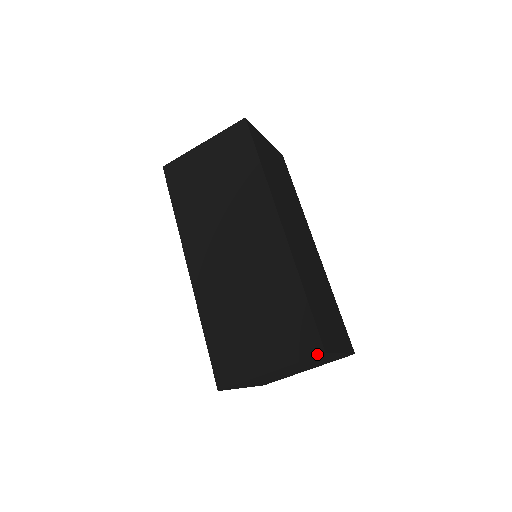
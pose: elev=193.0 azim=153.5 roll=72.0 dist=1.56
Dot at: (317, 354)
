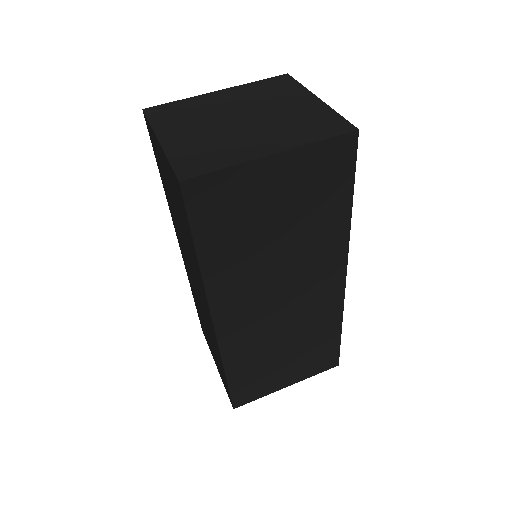
Dot at: occluded
